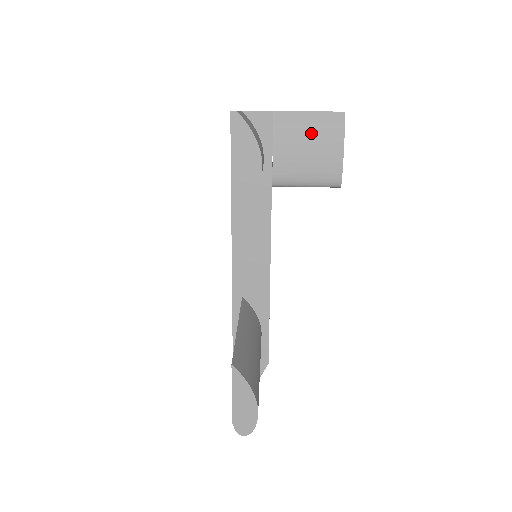
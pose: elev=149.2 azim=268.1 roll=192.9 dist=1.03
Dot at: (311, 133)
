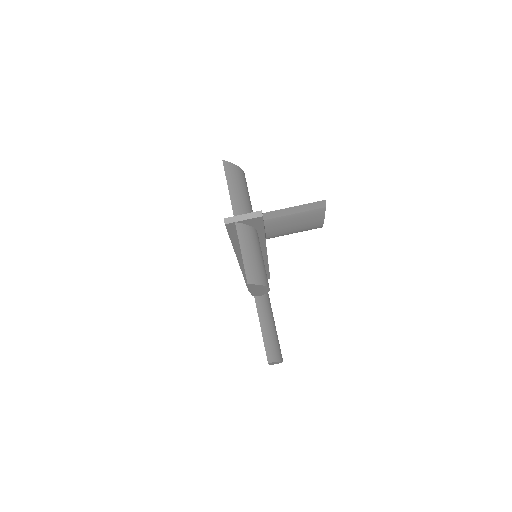
Dot at: (297, 218)
